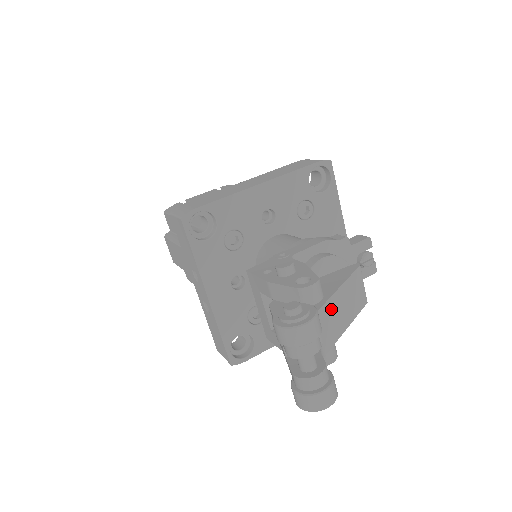
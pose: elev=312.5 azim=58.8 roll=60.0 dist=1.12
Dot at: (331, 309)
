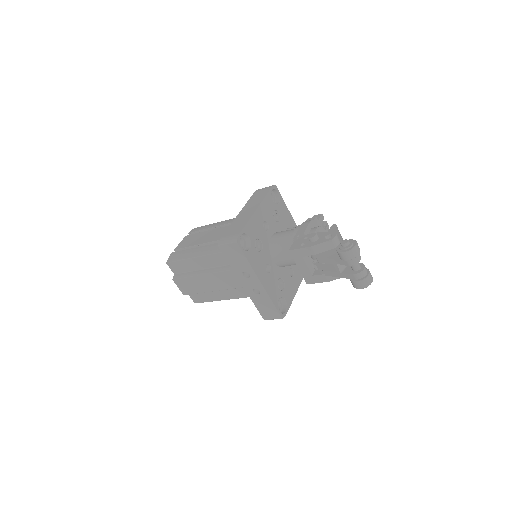
Dot at: occluded
